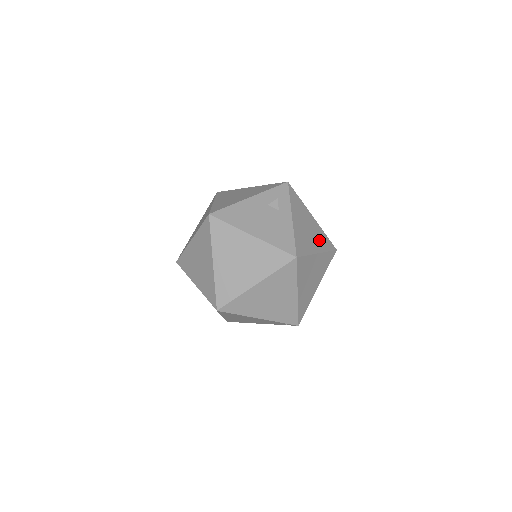
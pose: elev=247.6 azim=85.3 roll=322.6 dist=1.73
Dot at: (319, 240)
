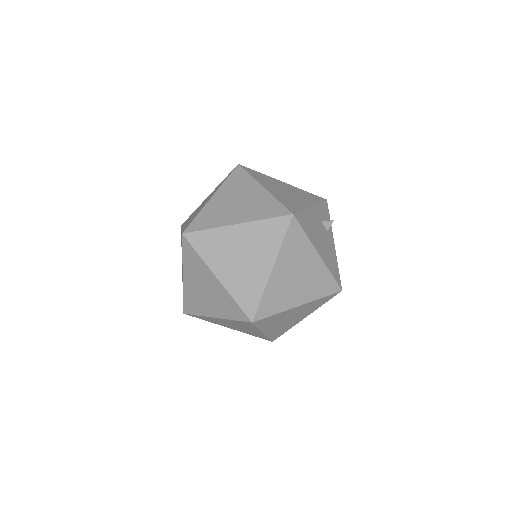
Dot at: occluded
